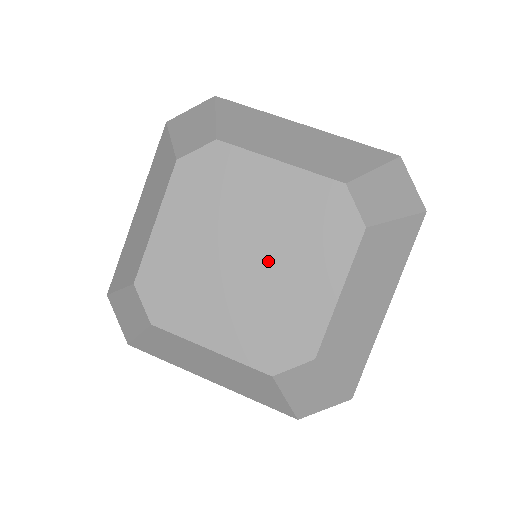
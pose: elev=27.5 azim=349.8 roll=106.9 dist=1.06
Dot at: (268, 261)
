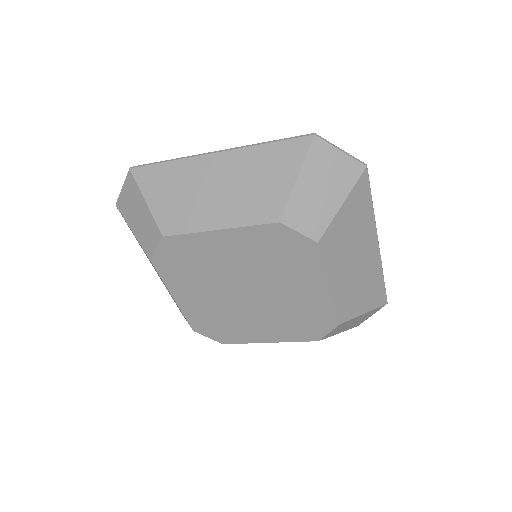
Dot at: (264, 289)
